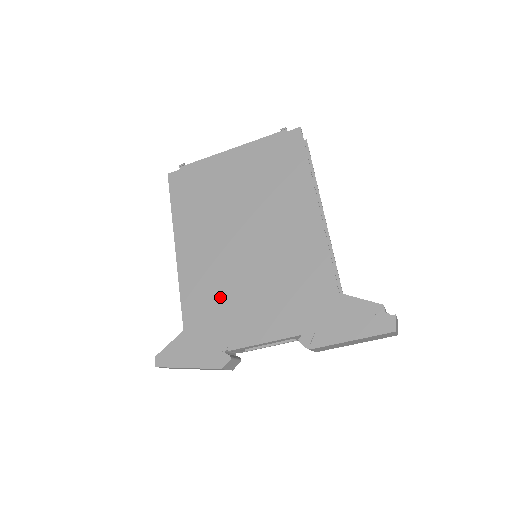
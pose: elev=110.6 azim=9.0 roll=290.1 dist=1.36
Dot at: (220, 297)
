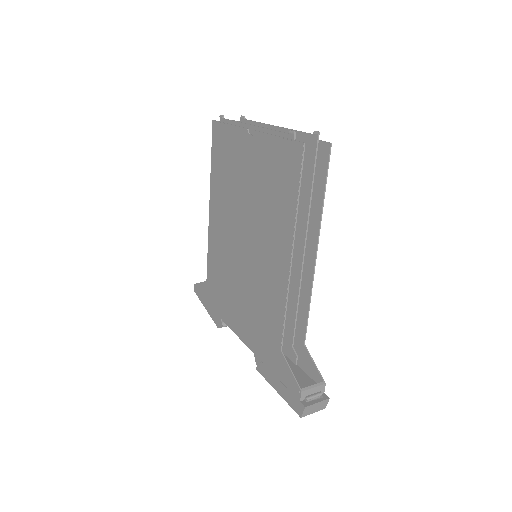
Dot at: (224, 277)
